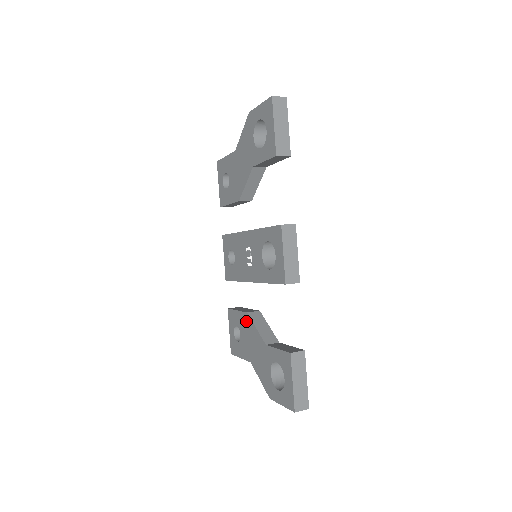
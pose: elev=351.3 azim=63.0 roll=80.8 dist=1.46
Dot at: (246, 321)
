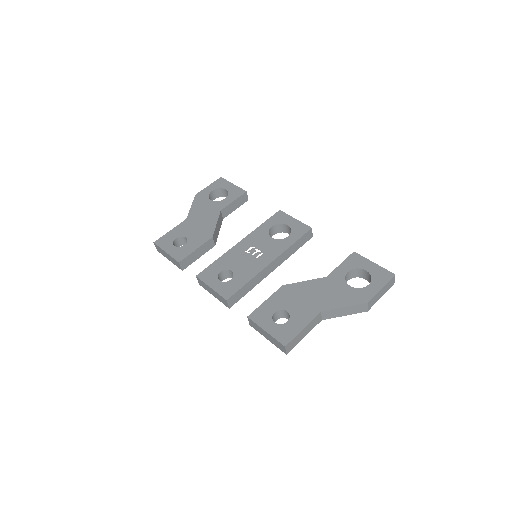
Dot at: (287, 291)
